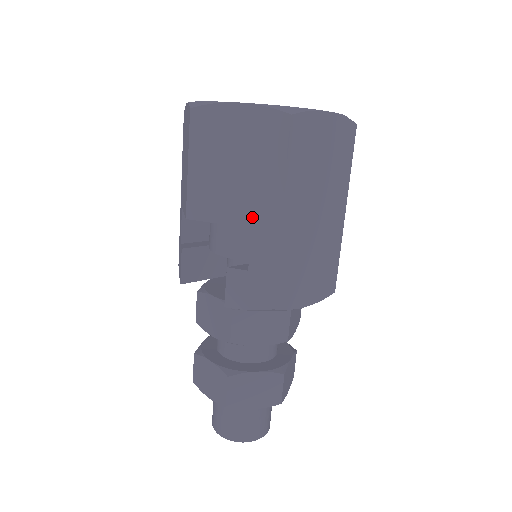
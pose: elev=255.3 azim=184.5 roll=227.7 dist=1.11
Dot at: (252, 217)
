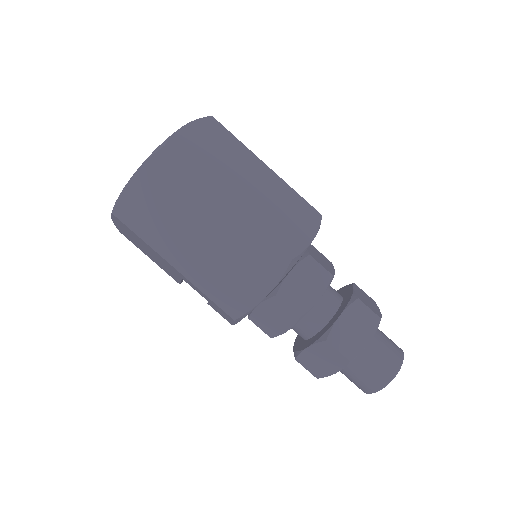
Dot at: (175, 273)
